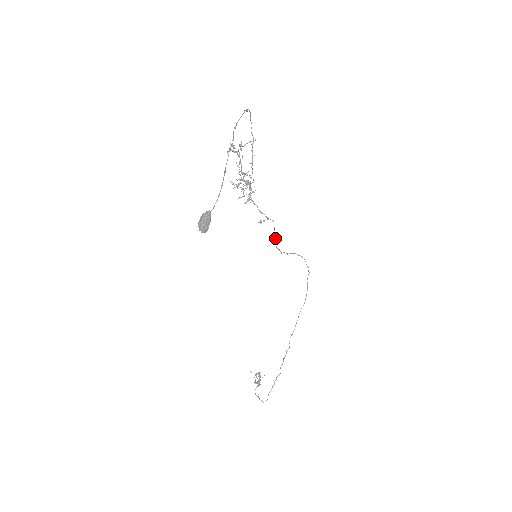
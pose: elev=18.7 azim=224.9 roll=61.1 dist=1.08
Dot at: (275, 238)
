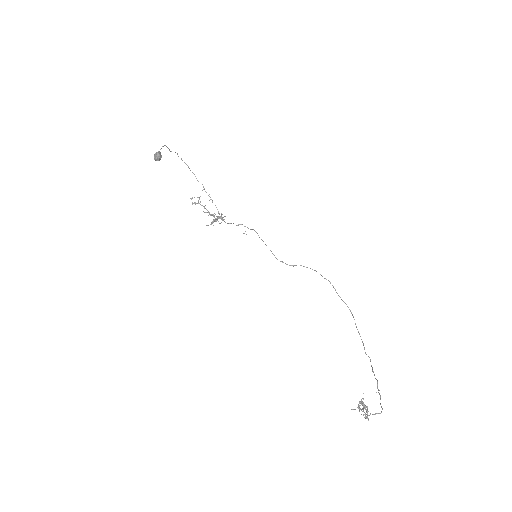
Dot at: occluded
